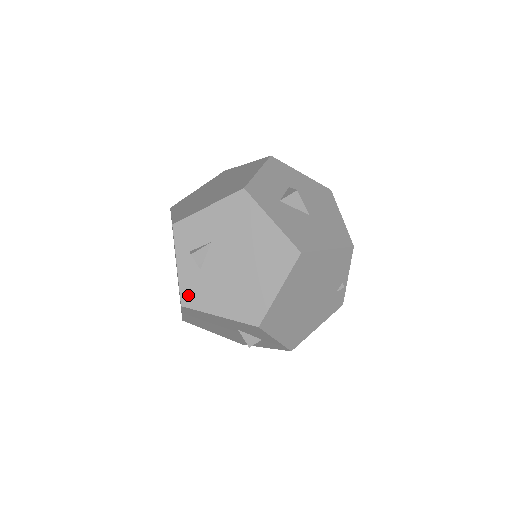
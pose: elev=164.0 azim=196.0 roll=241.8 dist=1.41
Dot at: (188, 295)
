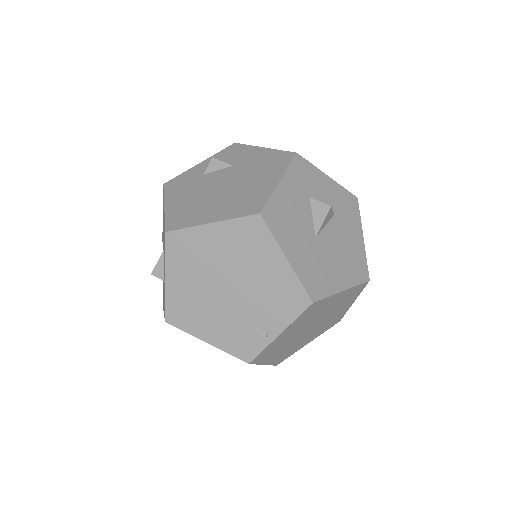
Dot at: (176, 181)
